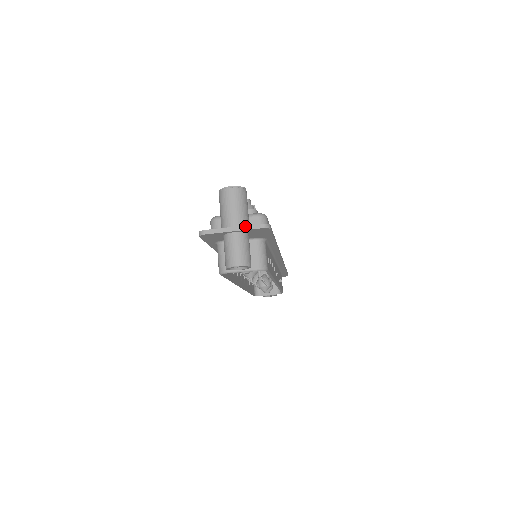
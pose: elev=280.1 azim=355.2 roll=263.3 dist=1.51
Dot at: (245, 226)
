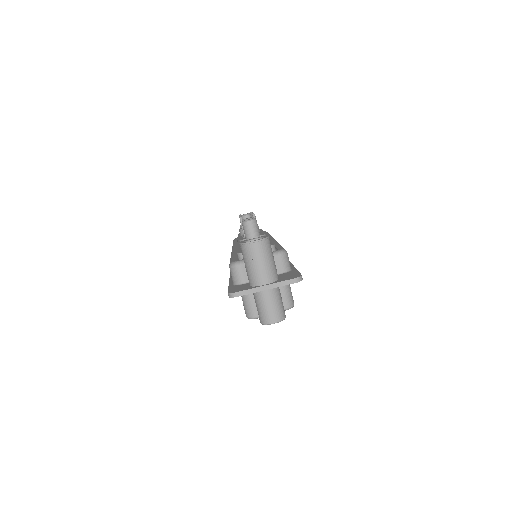
Dot at: (278, 283)
